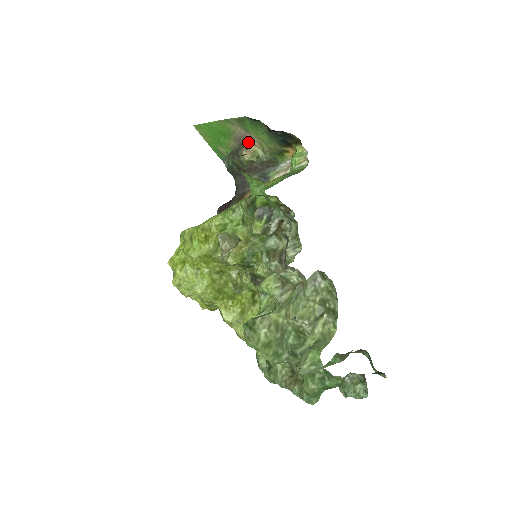
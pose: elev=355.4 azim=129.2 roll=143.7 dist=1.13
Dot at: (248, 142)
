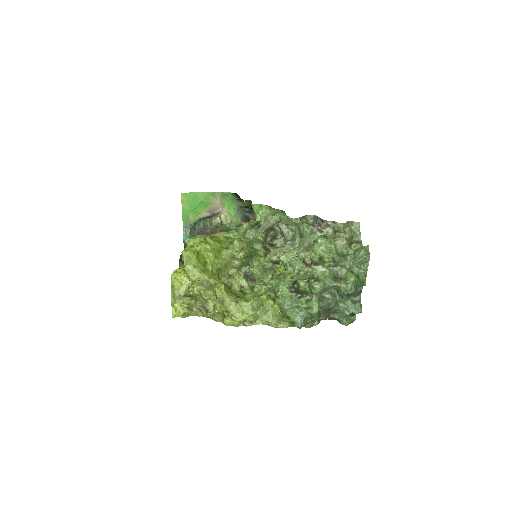
Dot at: (219, 213)
